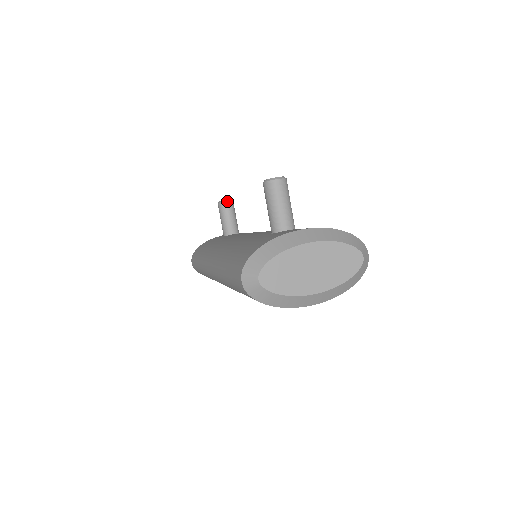
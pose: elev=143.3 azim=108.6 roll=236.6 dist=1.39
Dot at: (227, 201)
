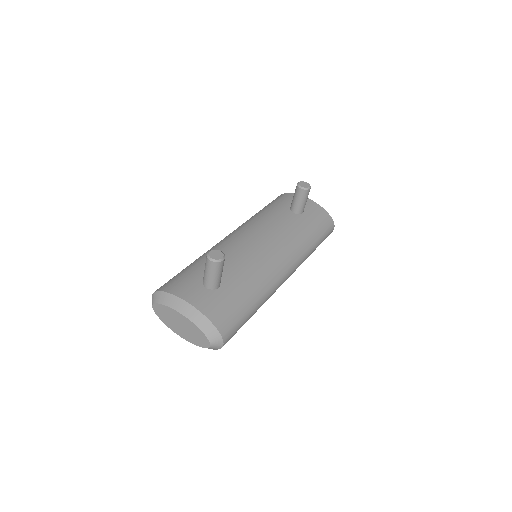
Dot at: (301, 188)
